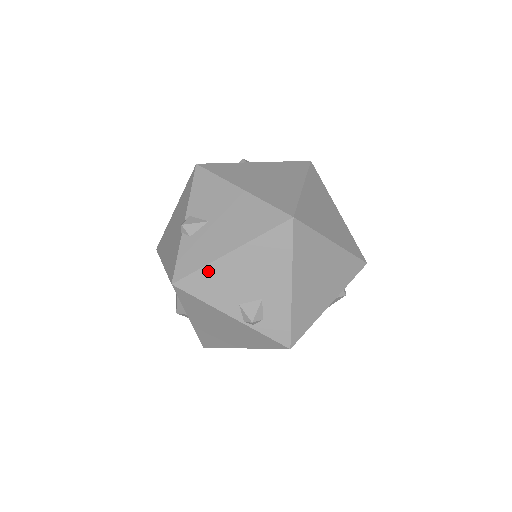
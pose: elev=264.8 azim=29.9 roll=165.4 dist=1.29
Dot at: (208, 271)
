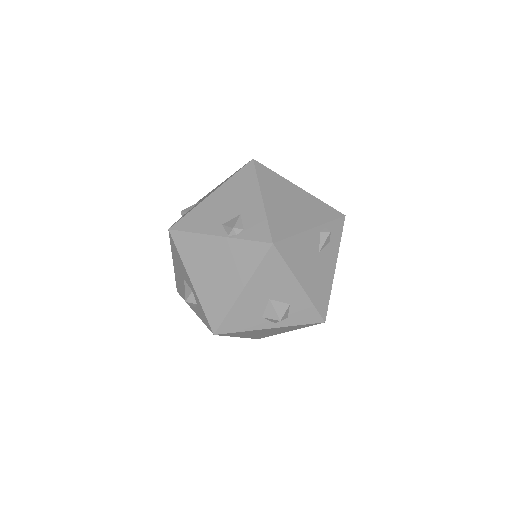
Dot at: (196, 211)
